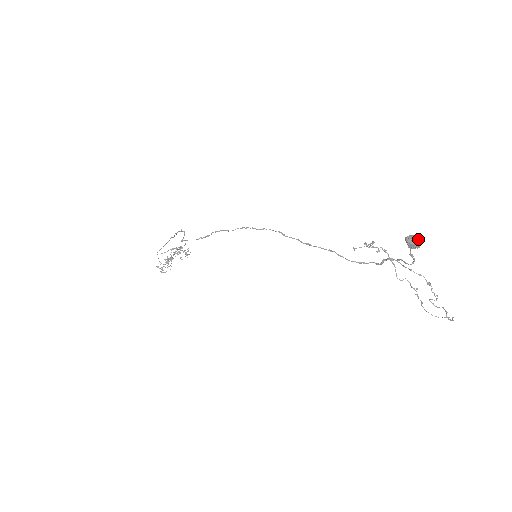
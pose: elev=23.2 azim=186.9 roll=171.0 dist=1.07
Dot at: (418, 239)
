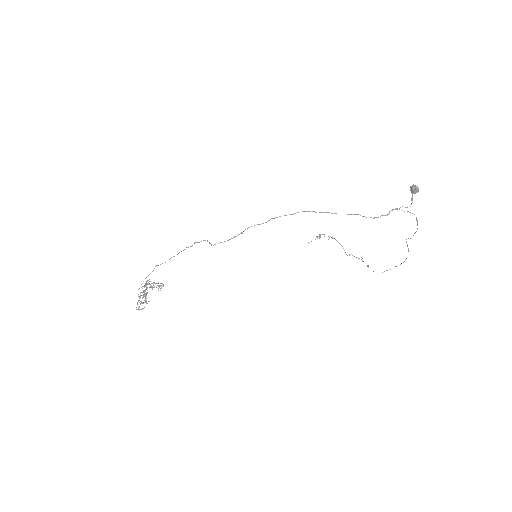
Dot at: (416, 187)
